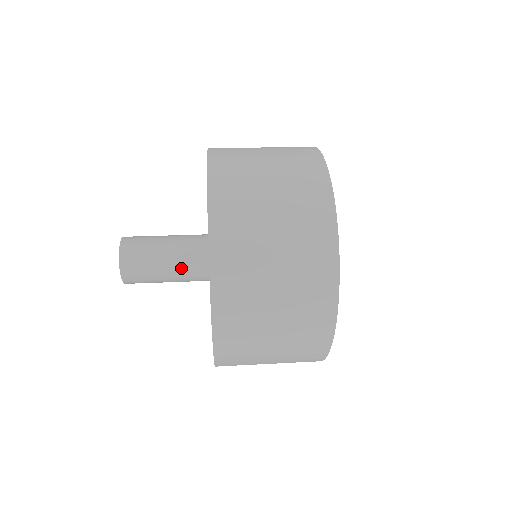
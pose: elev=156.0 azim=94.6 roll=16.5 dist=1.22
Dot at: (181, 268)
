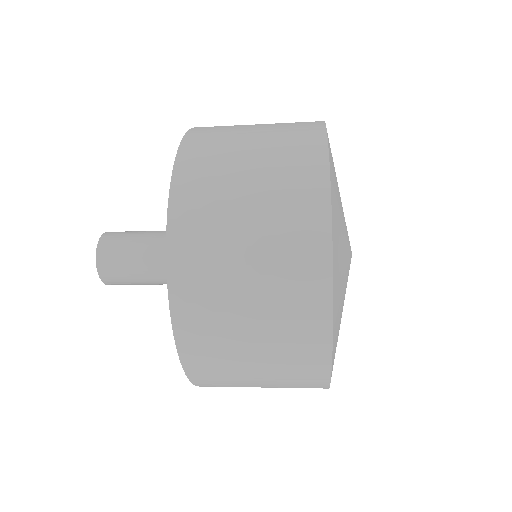
Dot at: (164, 241)
